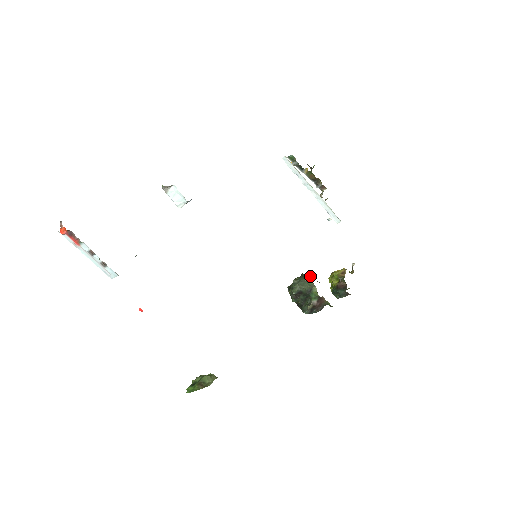
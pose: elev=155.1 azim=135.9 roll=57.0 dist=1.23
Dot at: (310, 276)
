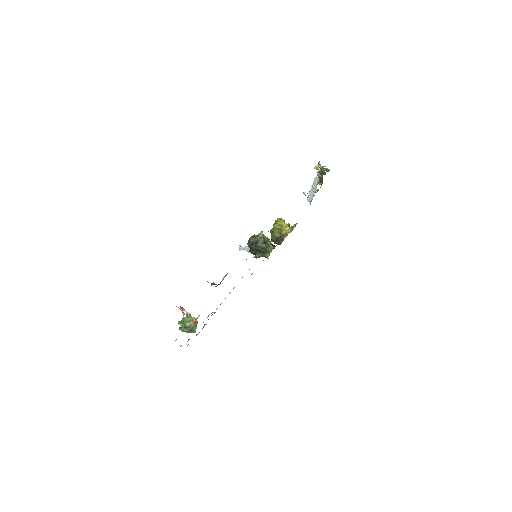
Dot at: occluded
